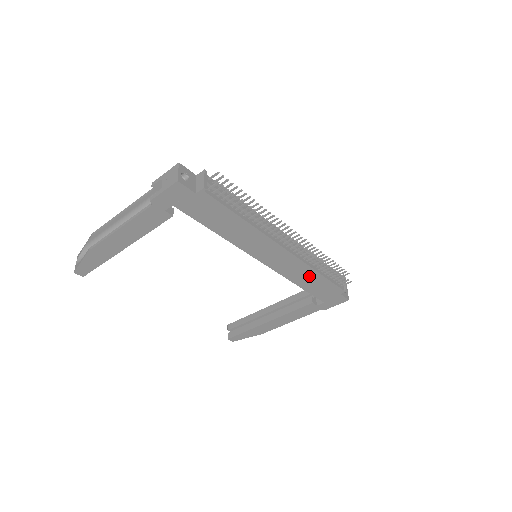
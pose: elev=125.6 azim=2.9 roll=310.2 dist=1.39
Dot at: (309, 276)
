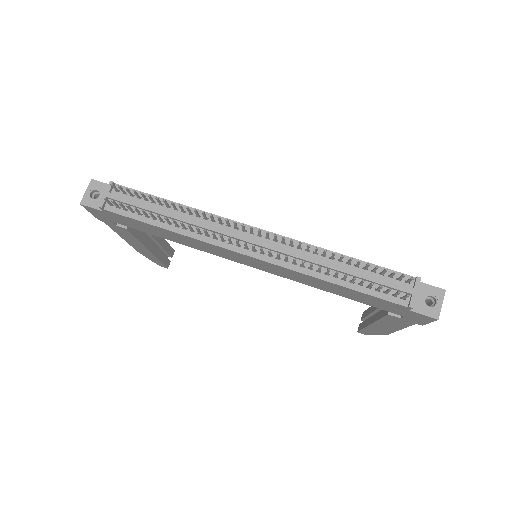
Dot at: (326, 284)
